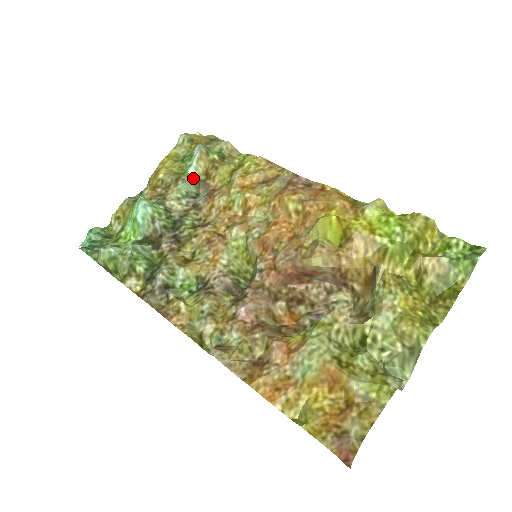
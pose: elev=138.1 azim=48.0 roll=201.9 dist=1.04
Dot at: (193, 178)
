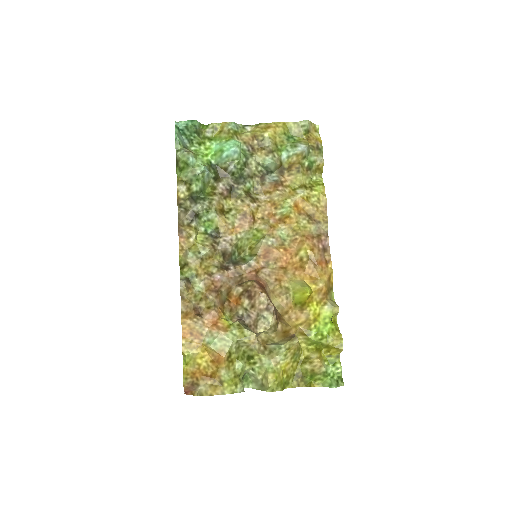
Dot at: (280, 161)
